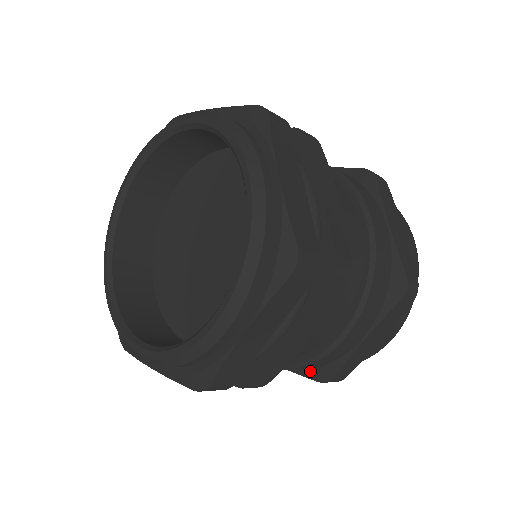
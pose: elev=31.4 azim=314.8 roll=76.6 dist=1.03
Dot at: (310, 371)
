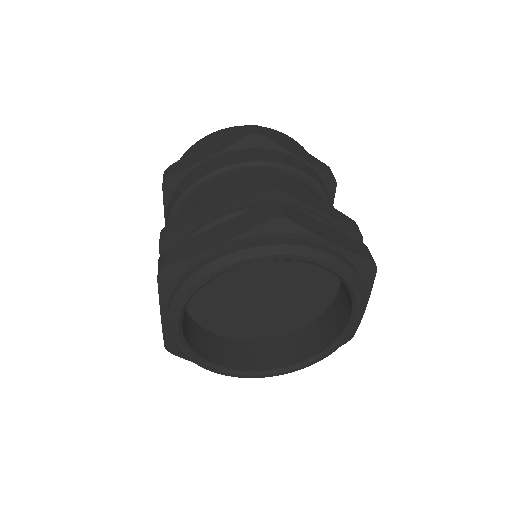
Dot at: occluded
